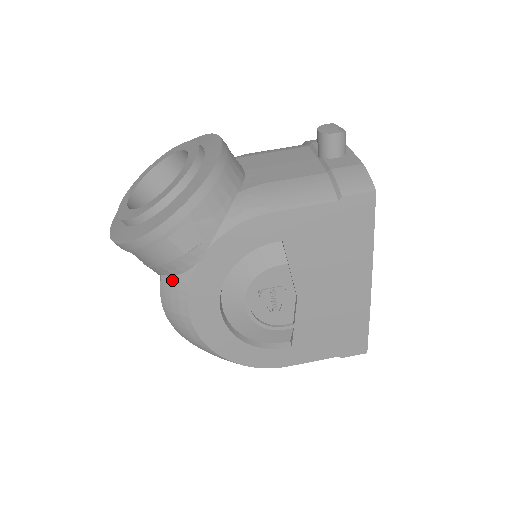
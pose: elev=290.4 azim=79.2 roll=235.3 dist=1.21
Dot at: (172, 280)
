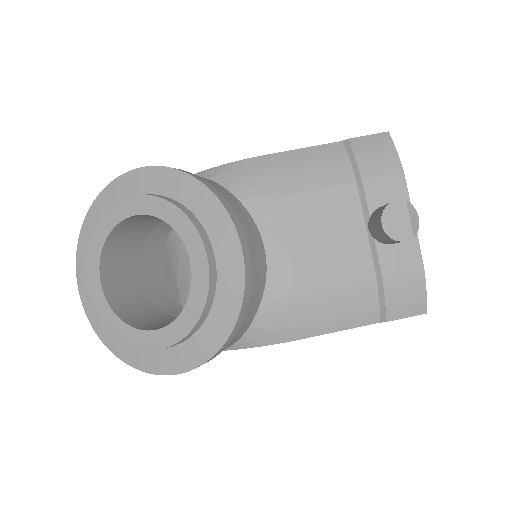
Dot at: occluded
